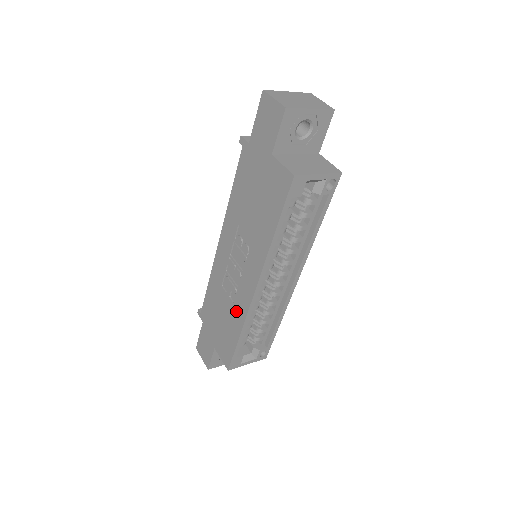
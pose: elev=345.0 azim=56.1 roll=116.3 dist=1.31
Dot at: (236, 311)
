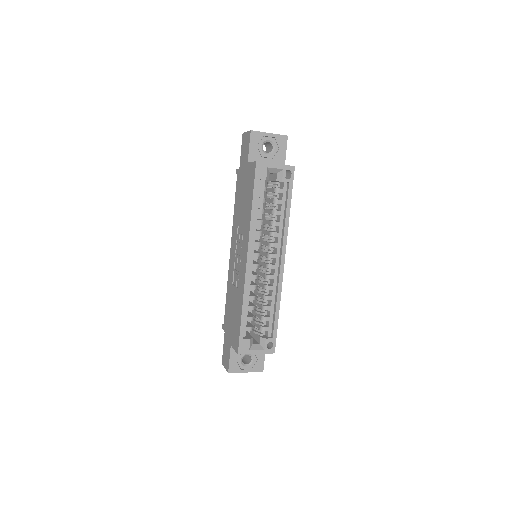
Dot at: (239, 293)
